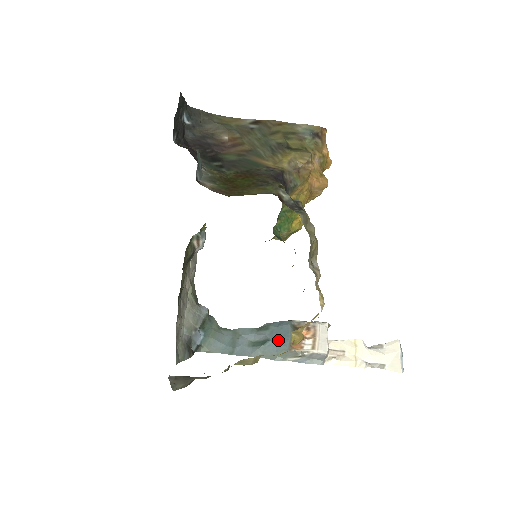
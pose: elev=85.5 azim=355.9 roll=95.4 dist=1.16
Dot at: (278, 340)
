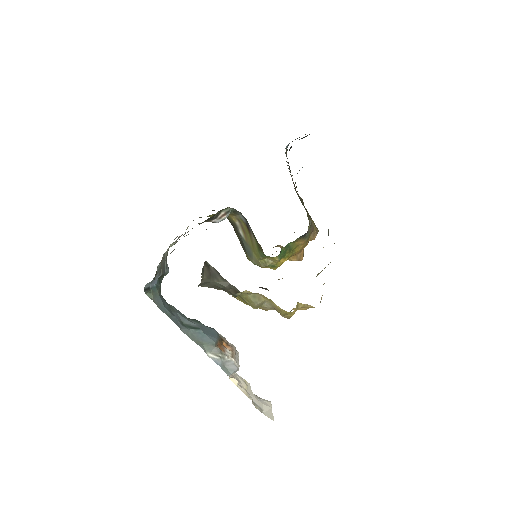
Dot at: (208, 334)
